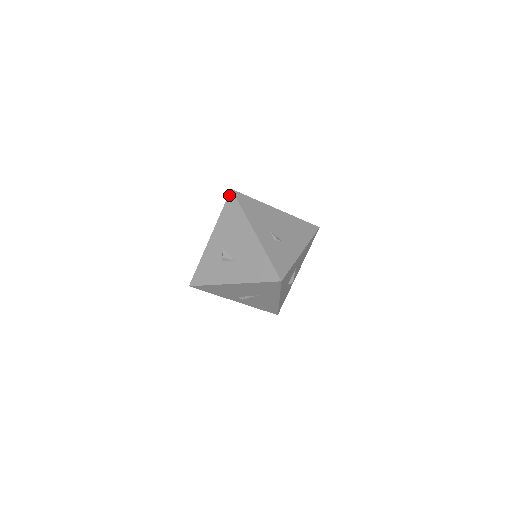
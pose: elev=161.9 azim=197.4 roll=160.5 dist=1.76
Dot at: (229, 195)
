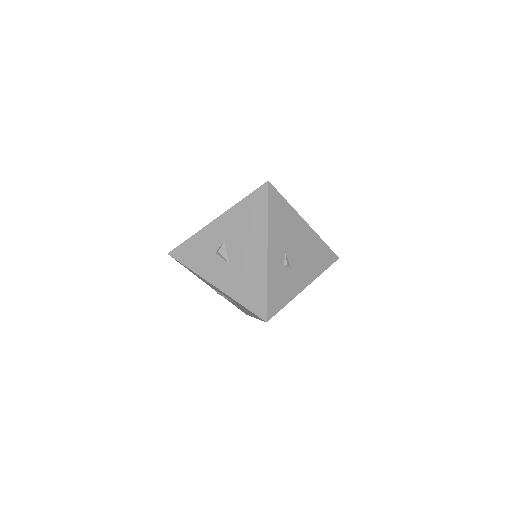
Dot at: (262, 186)
